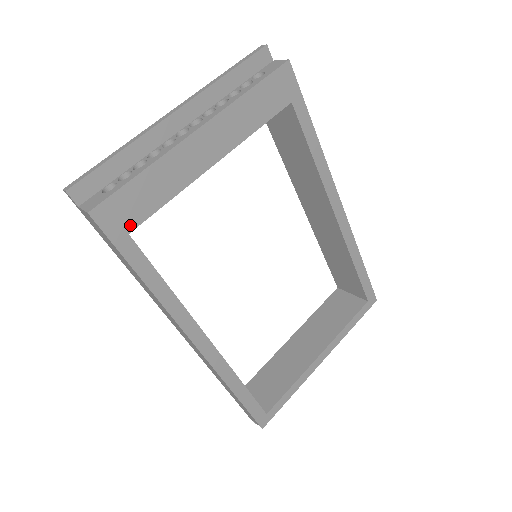
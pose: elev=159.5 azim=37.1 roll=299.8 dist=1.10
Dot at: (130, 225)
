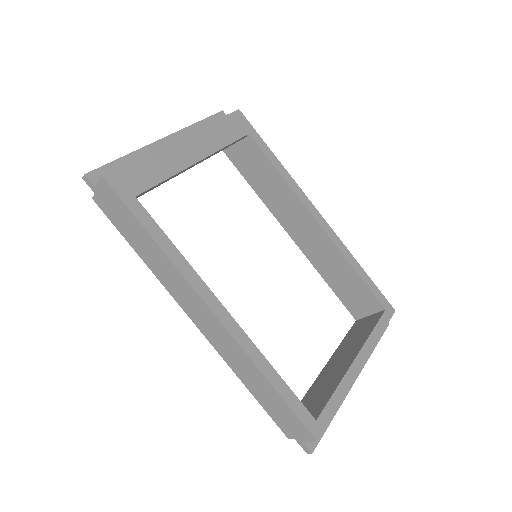
Dot at: (136, 191)
